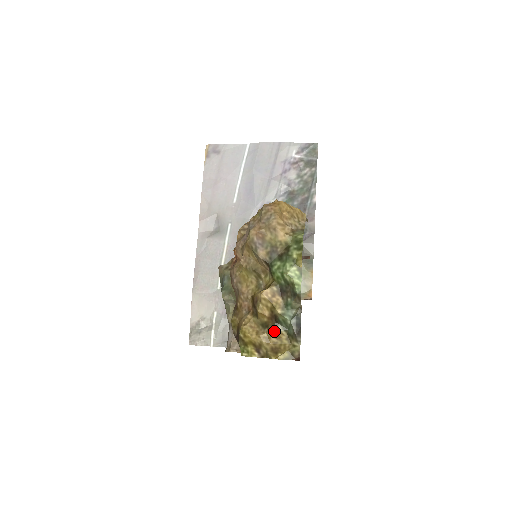
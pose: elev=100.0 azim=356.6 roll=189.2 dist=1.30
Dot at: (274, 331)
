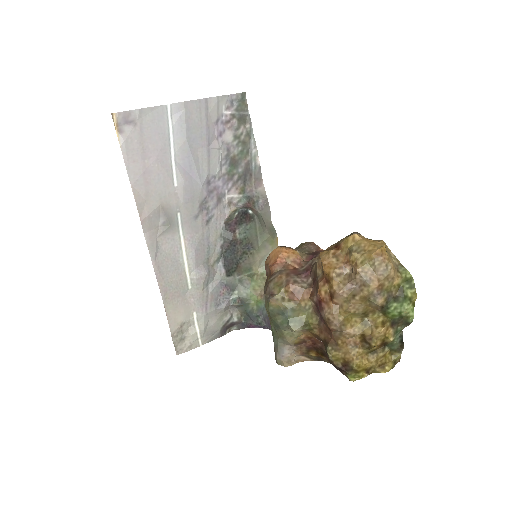
Dot at: (383, 354)
